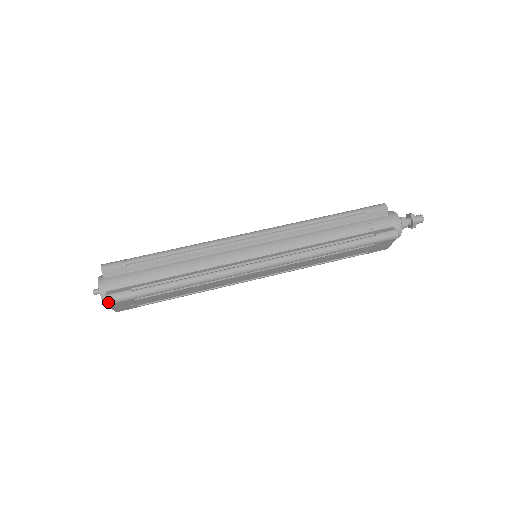
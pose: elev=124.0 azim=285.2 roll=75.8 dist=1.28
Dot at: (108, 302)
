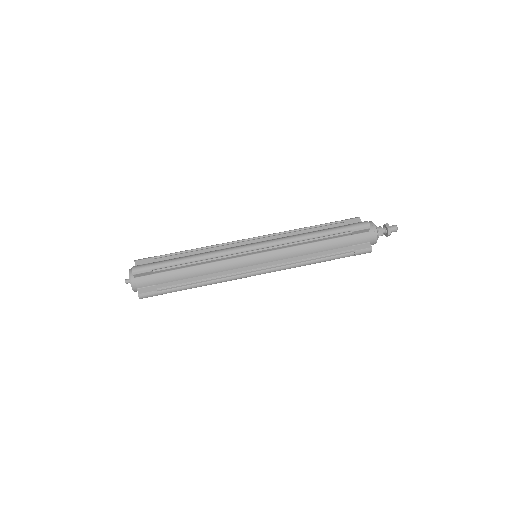
Dot at: (140, 298)
